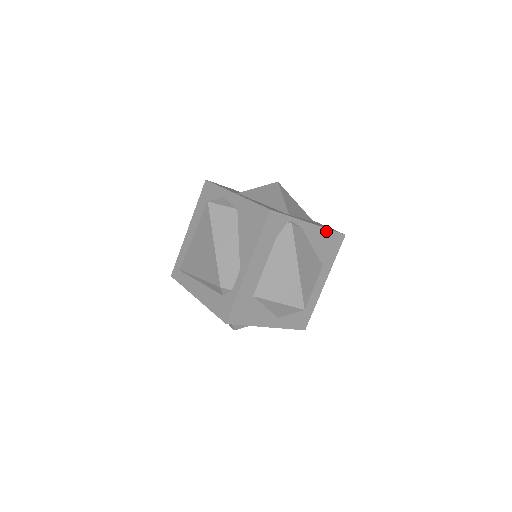
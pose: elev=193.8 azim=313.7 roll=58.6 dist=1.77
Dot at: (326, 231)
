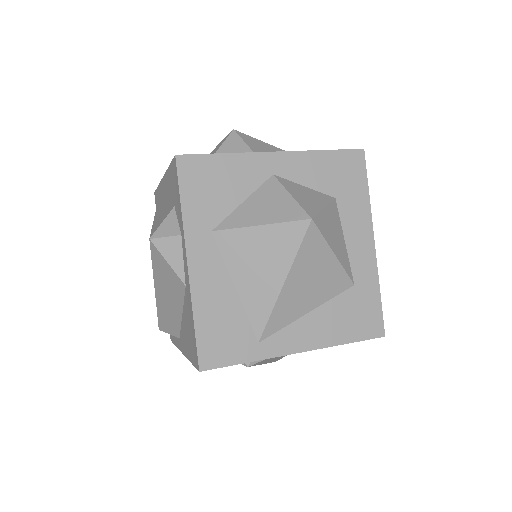
Dot at: (337, 344)
